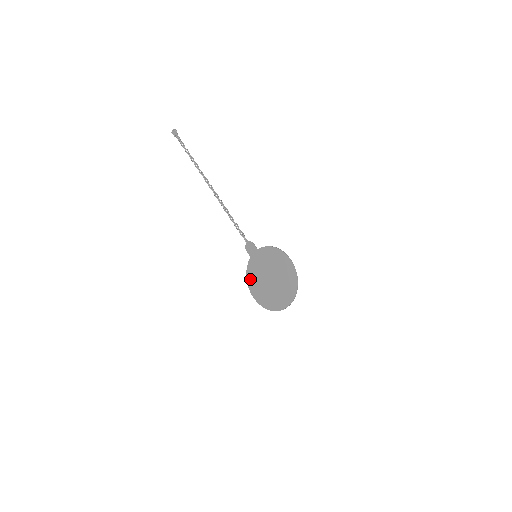
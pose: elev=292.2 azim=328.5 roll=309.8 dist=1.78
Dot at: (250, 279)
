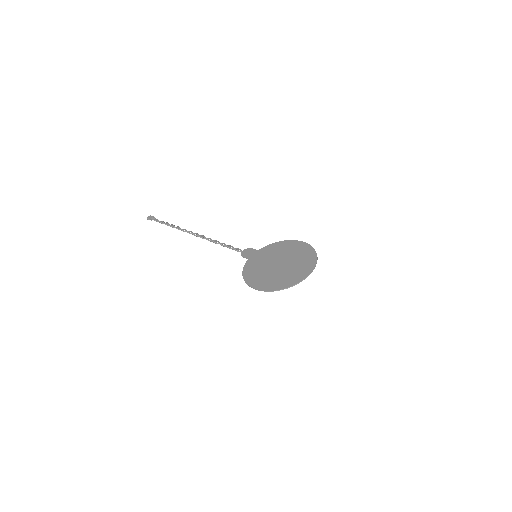
Dot at: (248, 275)
